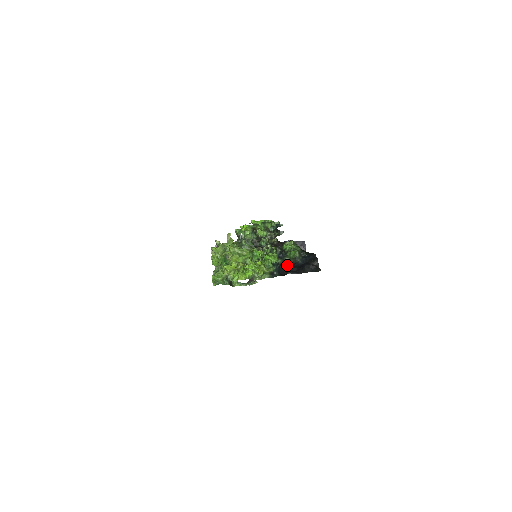
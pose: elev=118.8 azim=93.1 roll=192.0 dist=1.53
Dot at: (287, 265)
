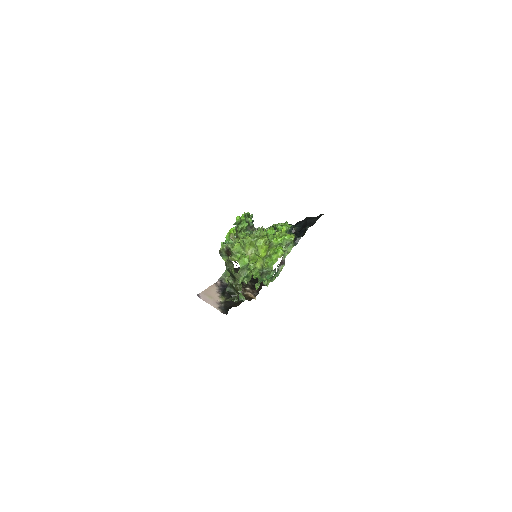
Dot at: (294, 233)
